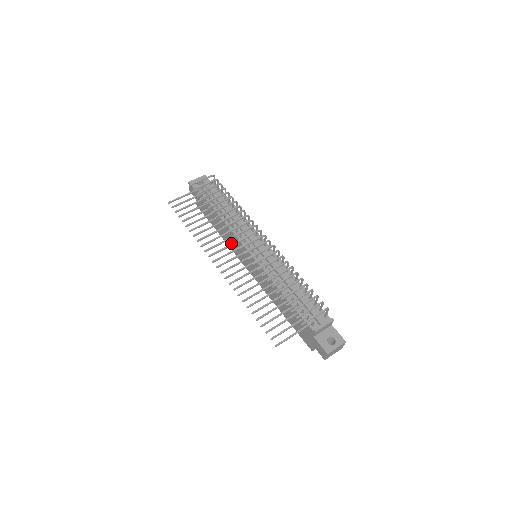
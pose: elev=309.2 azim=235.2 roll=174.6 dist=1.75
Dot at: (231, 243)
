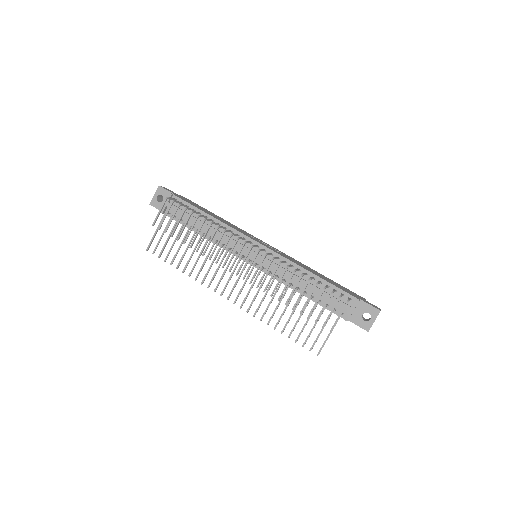
Dot at: occluded
